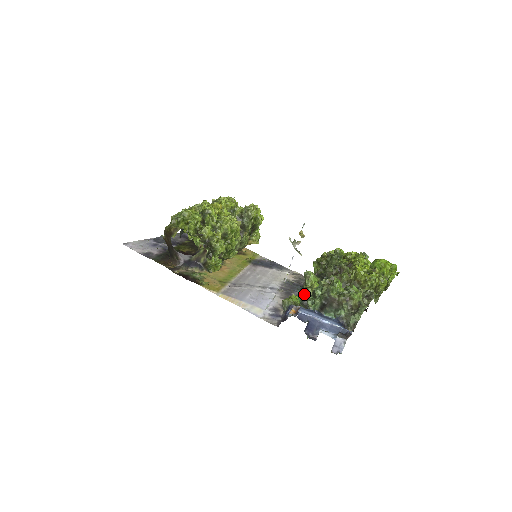
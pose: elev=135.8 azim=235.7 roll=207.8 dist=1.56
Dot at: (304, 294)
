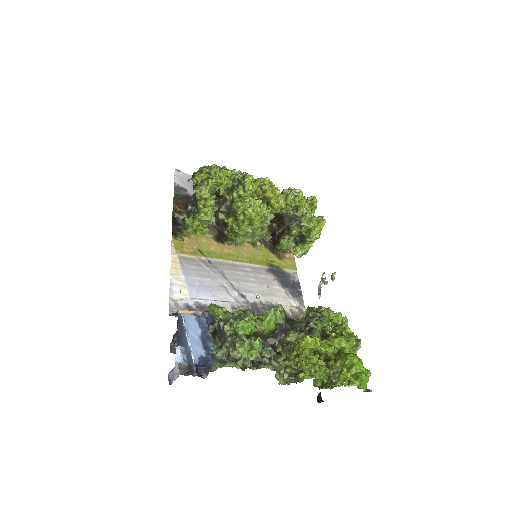
Dot at: occluded
